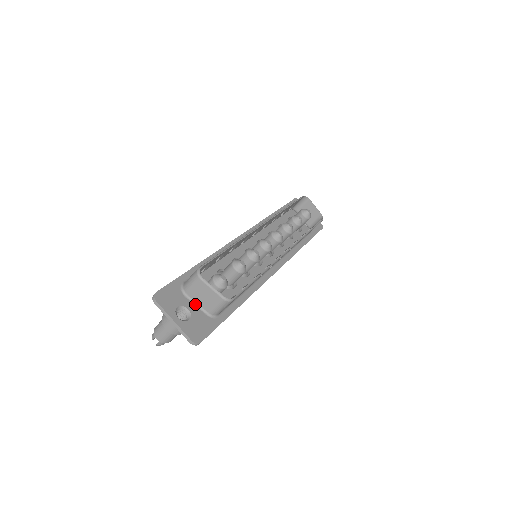
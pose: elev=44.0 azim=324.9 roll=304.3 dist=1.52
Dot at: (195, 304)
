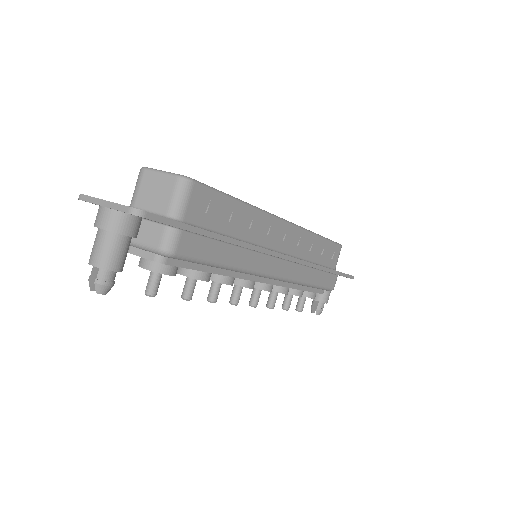
Dot at: occluded
